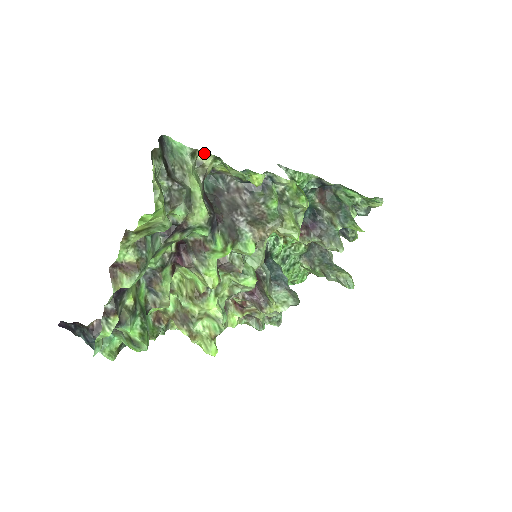
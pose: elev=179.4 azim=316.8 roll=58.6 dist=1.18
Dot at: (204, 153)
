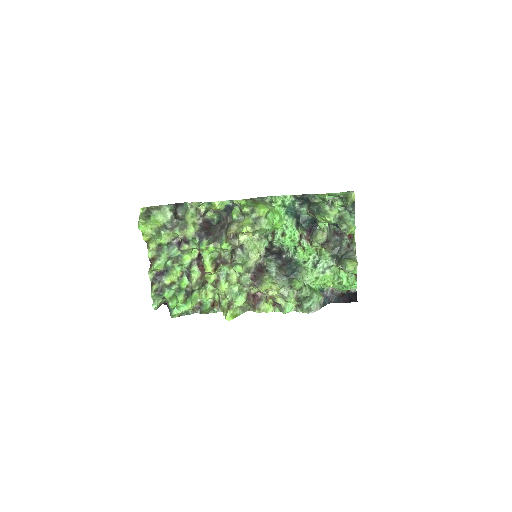
Dot at: occluded
